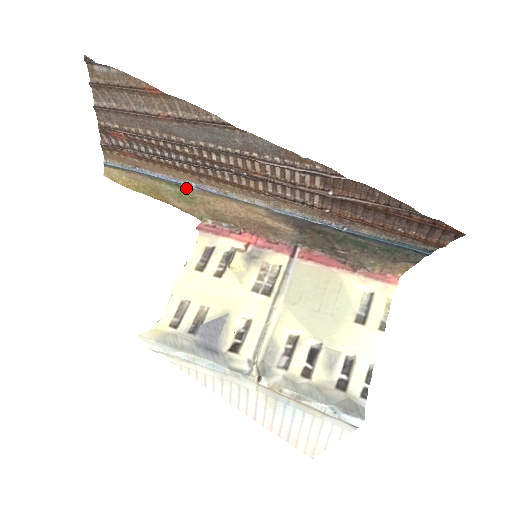
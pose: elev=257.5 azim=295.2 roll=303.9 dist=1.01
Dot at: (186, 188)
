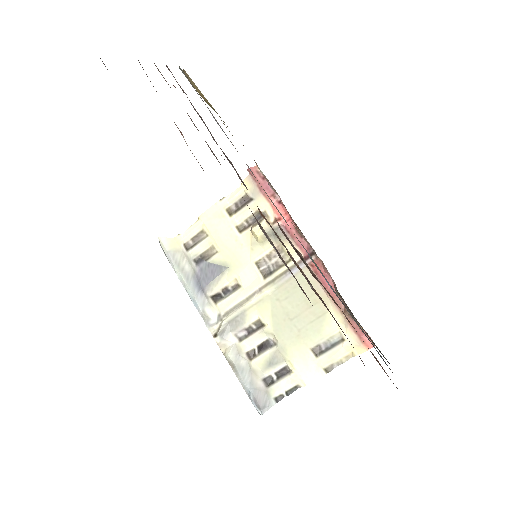
Dot at: occluded
